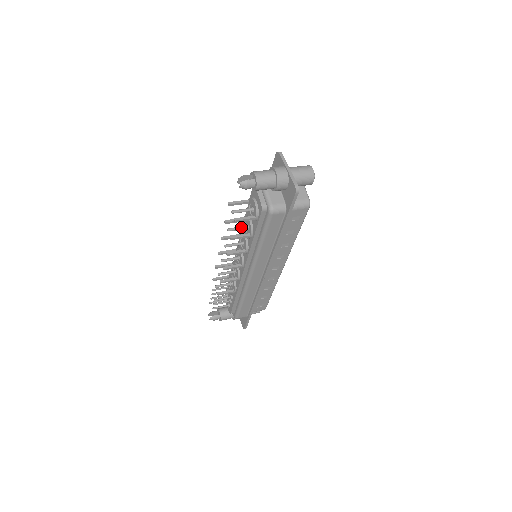
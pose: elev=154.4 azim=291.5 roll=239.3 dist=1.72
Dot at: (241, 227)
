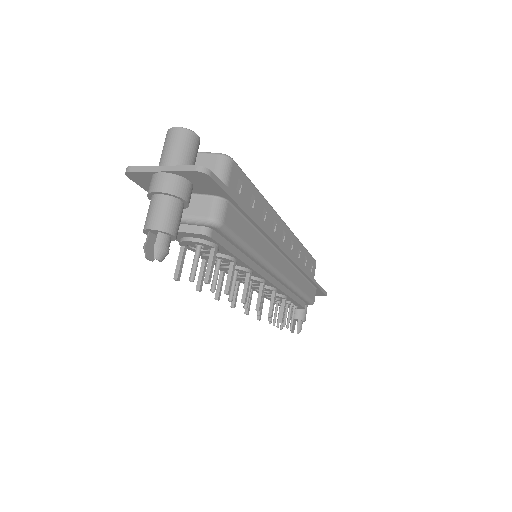
Dot at: (215, 270)
